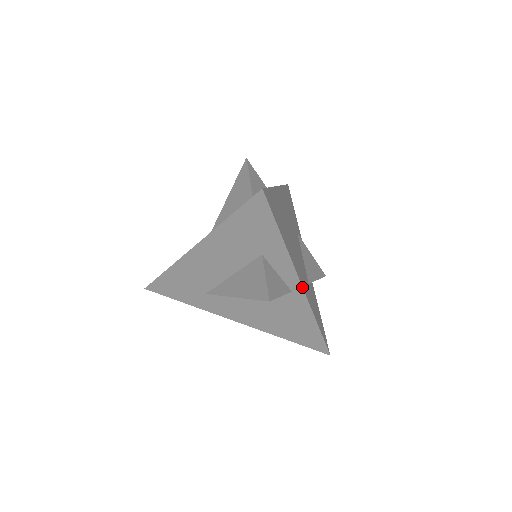
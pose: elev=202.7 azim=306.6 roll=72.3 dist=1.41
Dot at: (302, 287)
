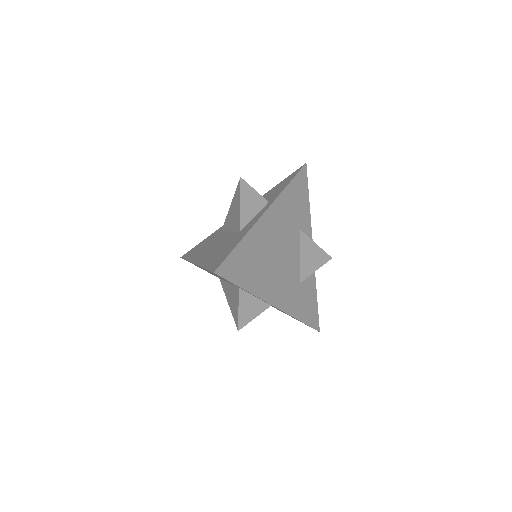
Dot at: occluded
